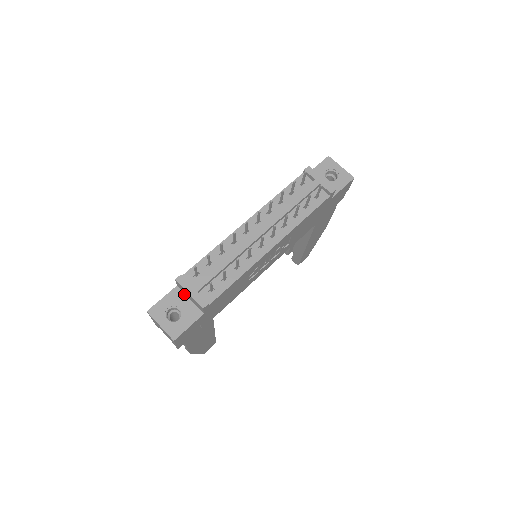
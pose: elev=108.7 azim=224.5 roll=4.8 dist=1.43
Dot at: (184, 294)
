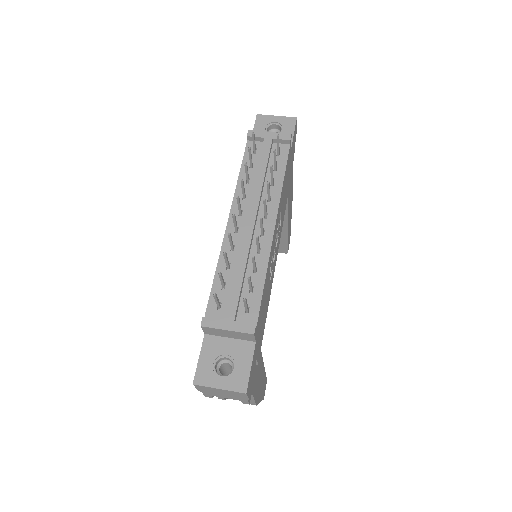
Dot at: (219, 337)
